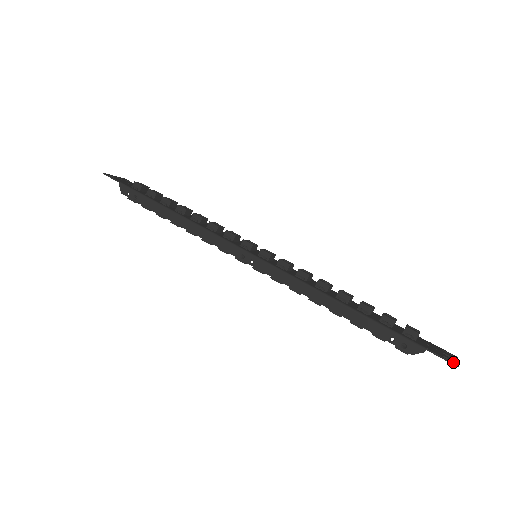
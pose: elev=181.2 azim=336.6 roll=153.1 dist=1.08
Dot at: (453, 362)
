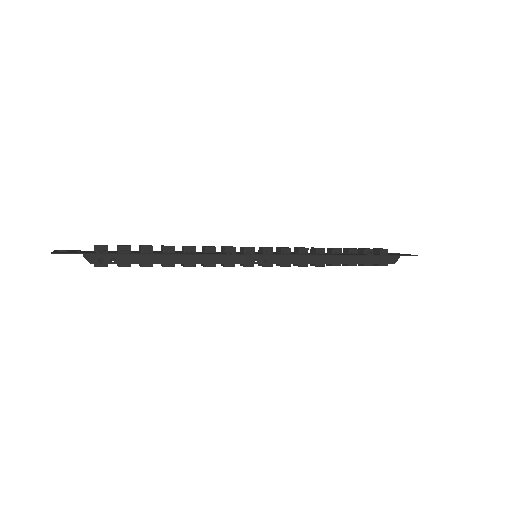
Dot at: (414, 255)
